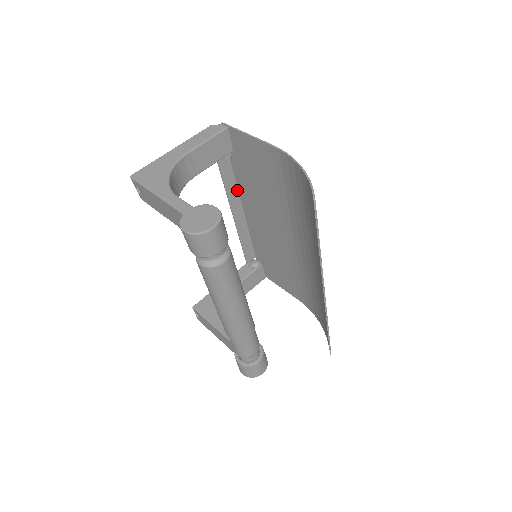
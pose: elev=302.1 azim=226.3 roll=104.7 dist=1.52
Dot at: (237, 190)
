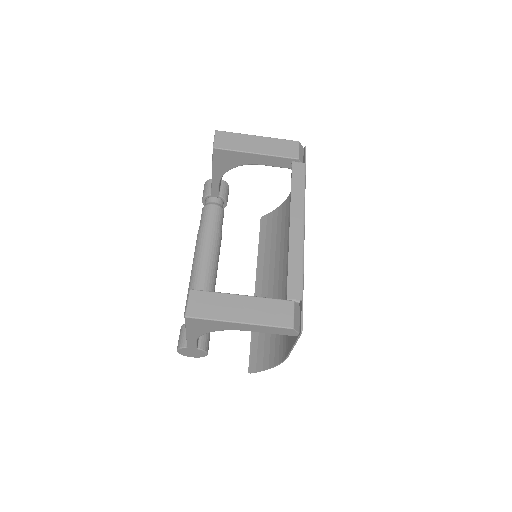
Dot at: (303, 250)
